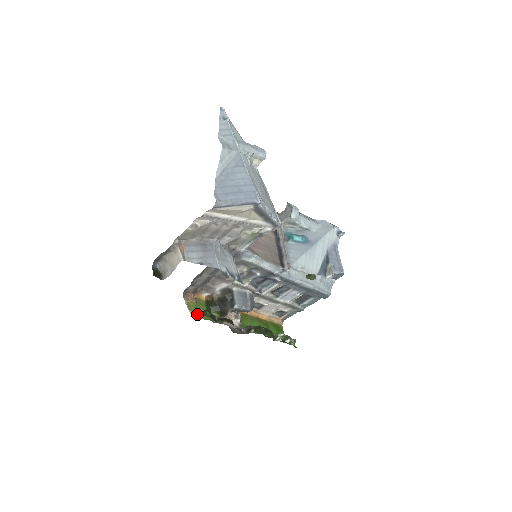
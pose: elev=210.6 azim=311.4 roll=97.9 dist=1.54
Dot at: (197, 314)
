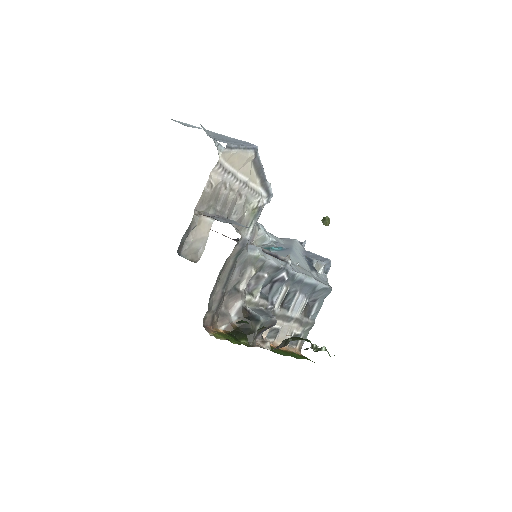
Dot at: (229, 340)
